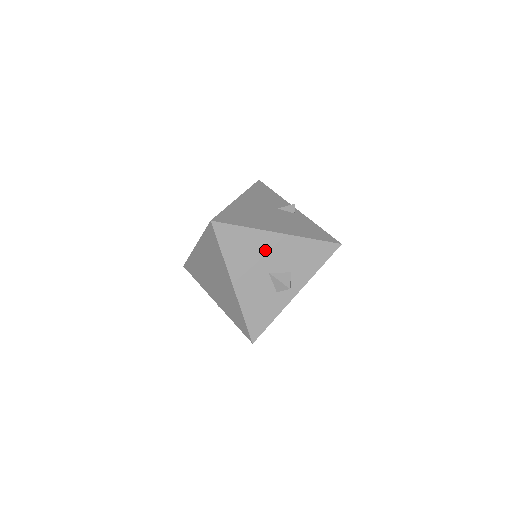
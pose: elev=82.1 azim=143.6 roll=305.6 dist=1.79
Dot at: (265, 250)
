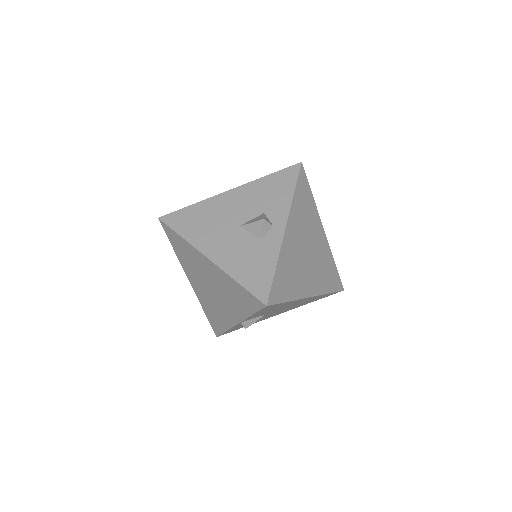
Dot at: (223, 211)
